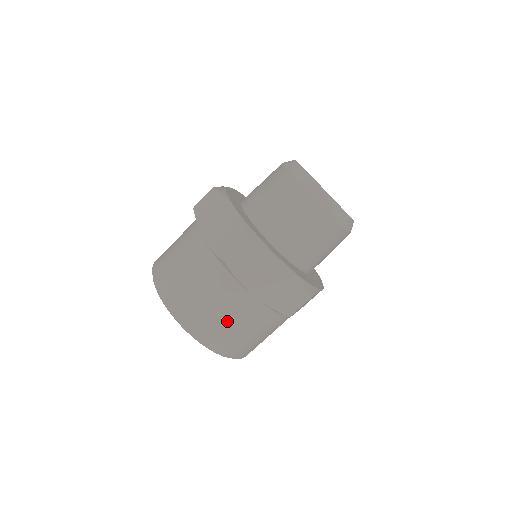
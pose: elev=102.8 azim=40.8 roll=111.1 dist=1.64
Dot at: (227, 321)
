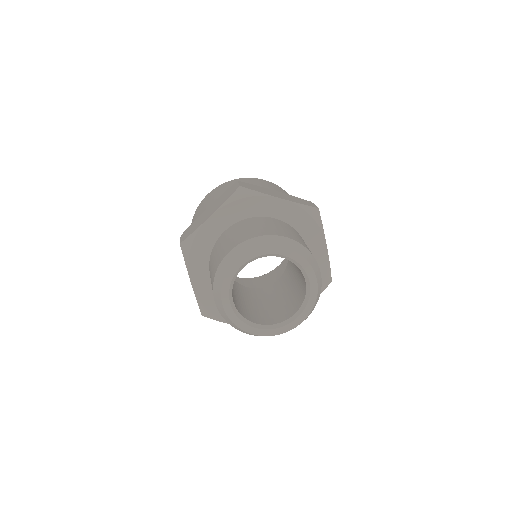
Dot at: occluded
